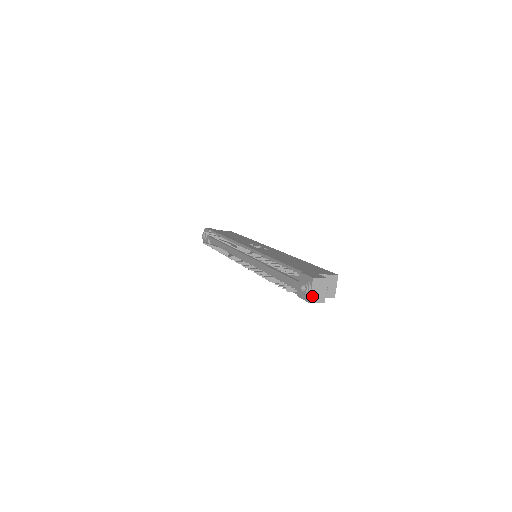
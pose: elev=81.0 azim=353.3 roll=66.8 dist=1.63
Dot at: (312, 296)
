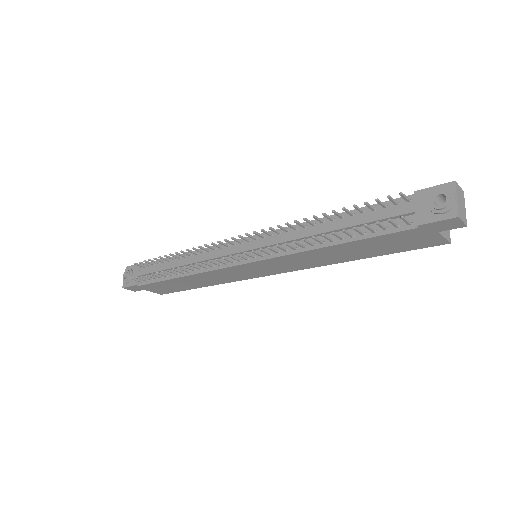
Dot at: (458, 207)
